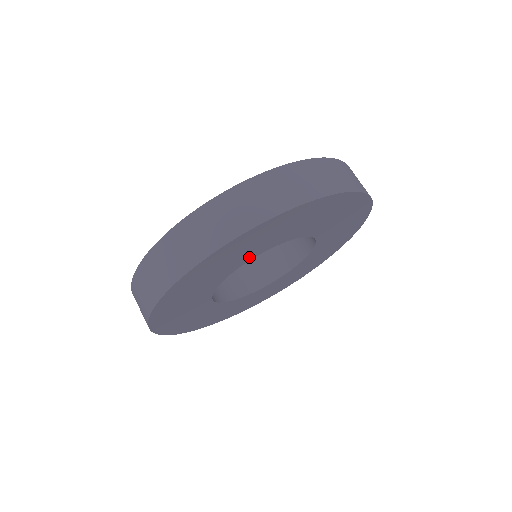
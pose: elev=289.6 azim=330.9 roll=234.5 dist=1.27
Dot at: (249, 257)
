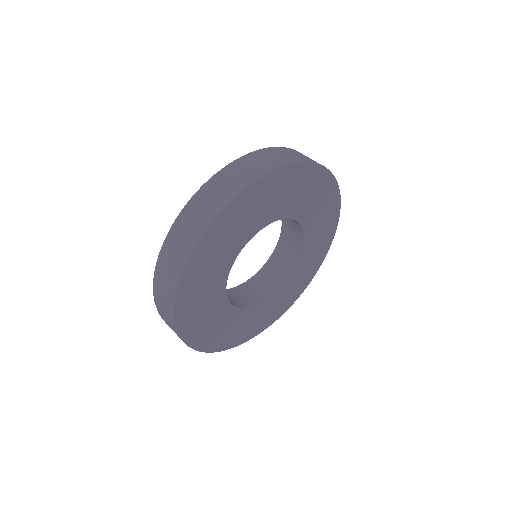
Dot at: (226, 268)
